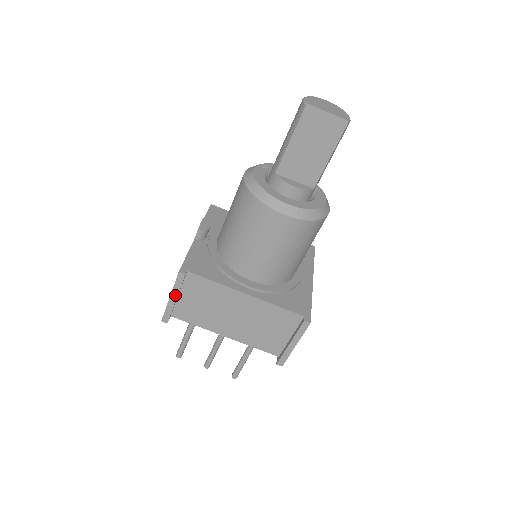
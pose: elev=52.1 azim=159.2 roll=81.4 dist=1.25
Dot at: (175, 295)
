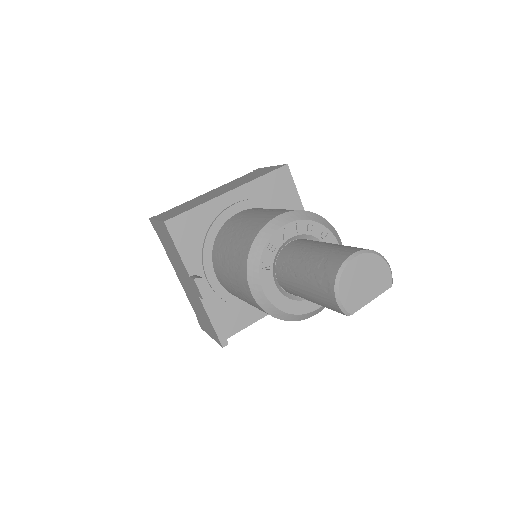
Dot at: occluded
